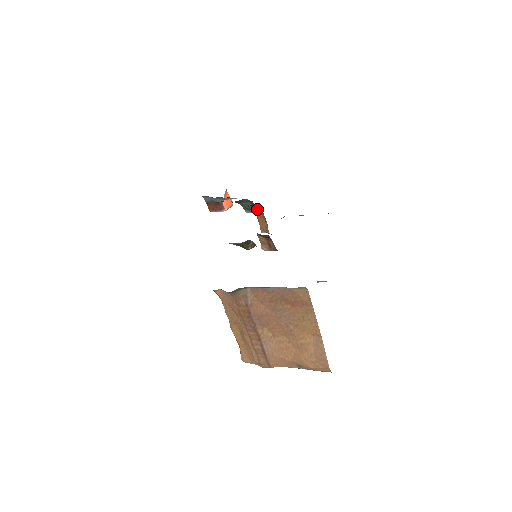
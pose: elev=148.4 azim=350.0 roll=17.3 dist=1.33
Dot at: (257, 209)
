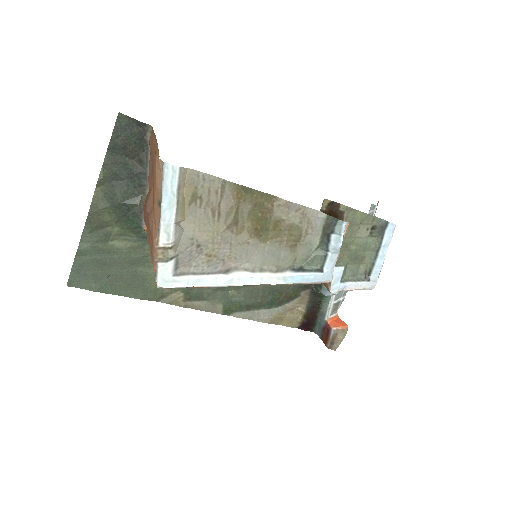
Dot at: occluded
